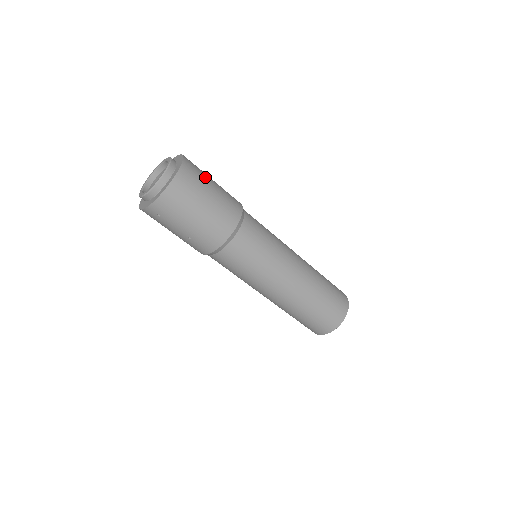
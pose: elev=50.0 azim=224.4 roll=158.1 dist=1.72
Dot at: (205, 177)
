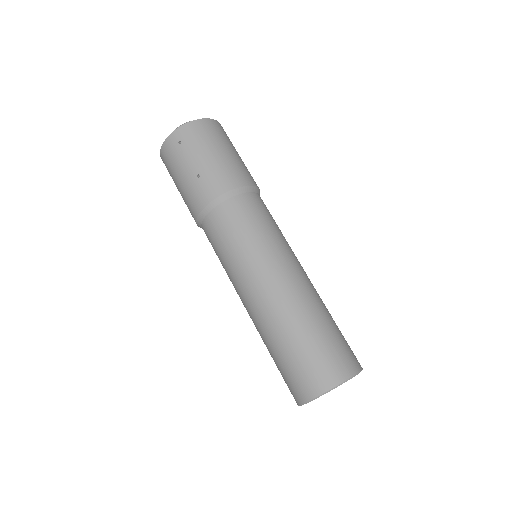
Dot at: occluded
